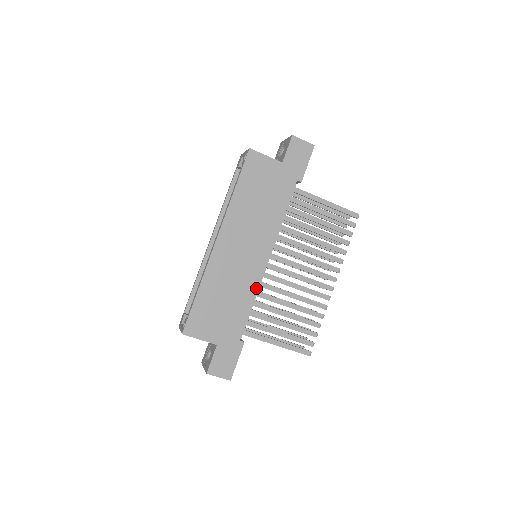
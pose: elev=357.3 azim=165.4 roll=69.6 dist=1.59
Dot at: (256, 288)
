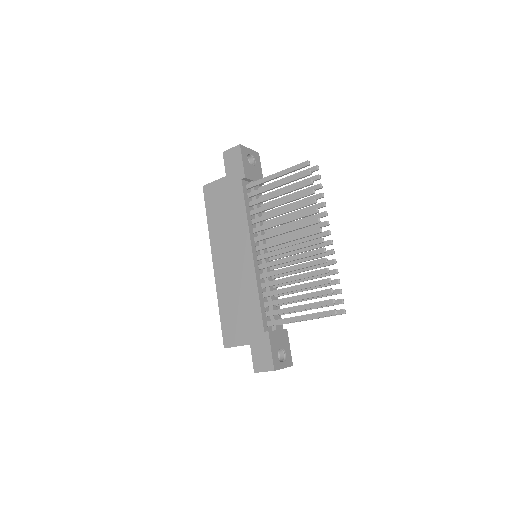
Dot at: (255, 281)
